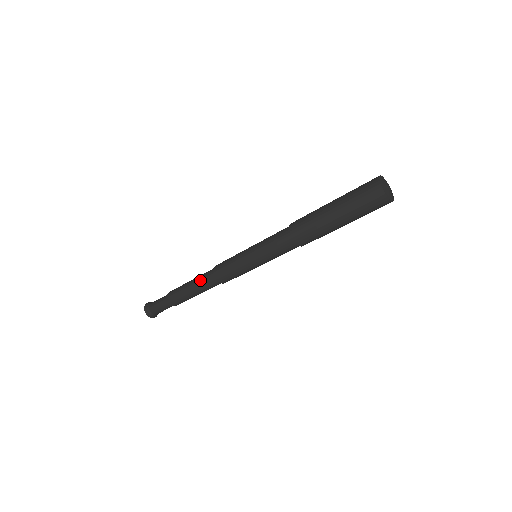
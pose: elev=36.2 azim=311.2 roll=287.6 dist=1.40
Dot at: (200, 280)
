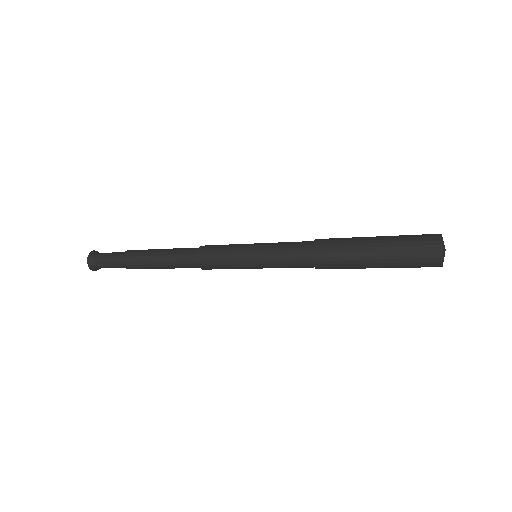
Dot at: (176, 252)
